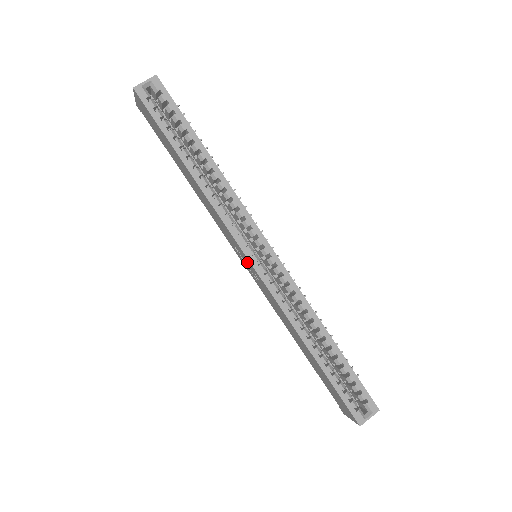
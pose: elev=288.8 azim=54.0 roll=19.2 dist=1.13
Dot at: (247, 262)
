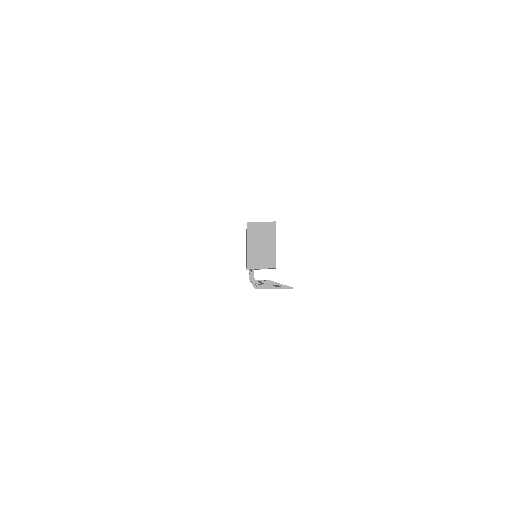
Dot at: occluded
